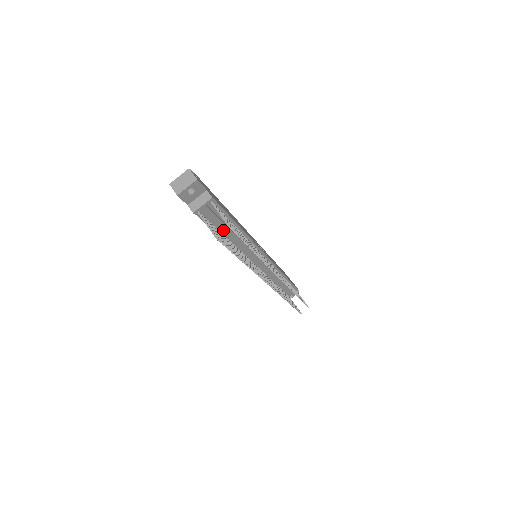
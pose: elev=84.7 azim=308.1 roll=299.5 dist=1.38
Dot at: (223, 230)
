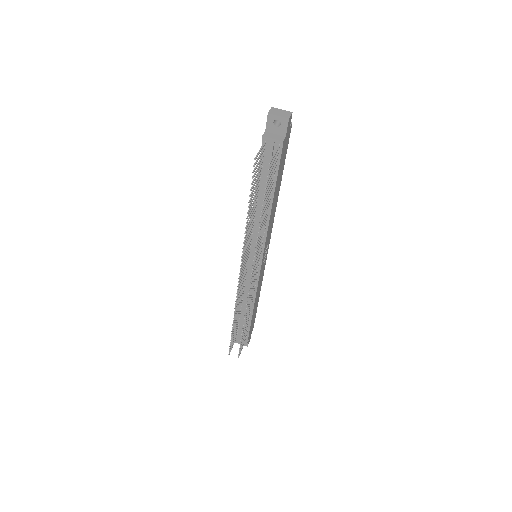
Dot at: (262, 186)
